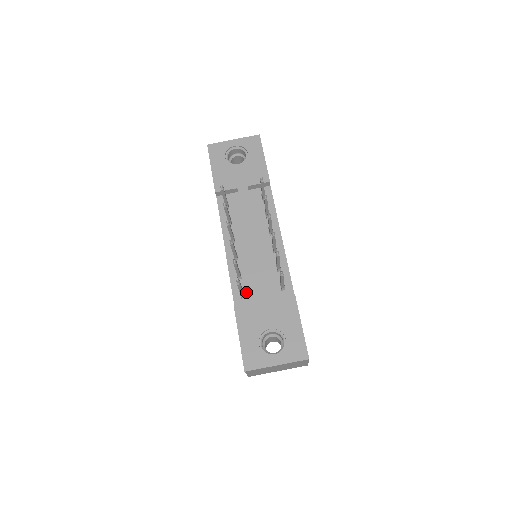
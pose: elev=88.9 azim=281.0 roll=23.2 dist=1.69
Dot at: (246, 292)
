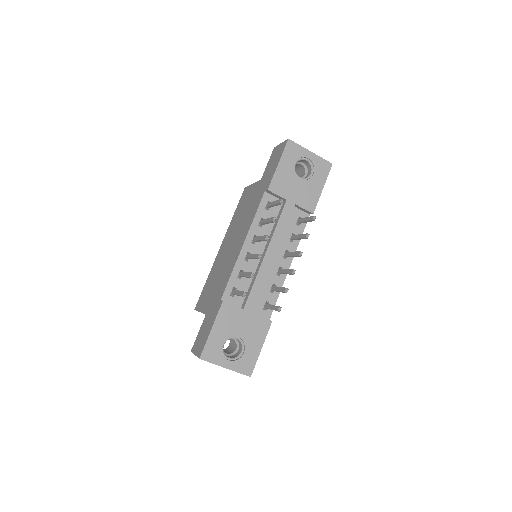
Dot at: occluded
